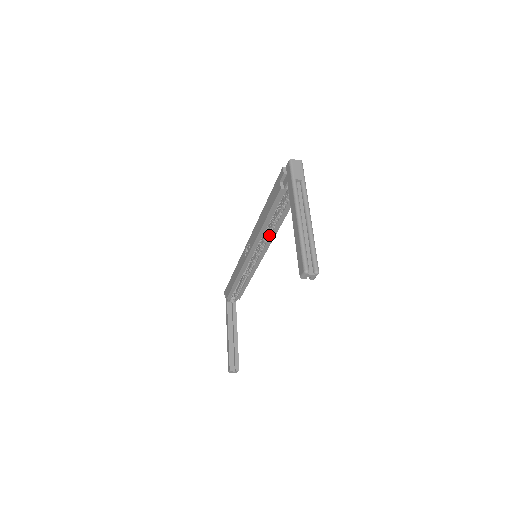
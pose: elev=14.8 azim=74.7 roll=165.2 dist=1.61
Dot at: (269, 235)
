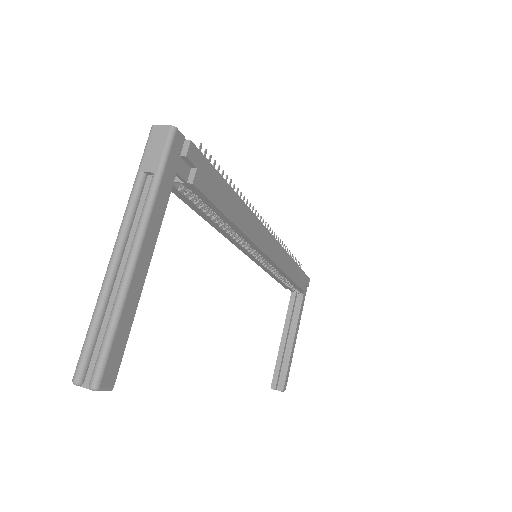
Dot at: (241, 235)
